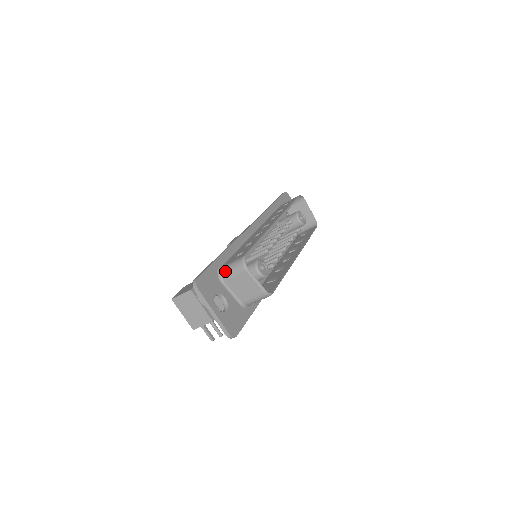
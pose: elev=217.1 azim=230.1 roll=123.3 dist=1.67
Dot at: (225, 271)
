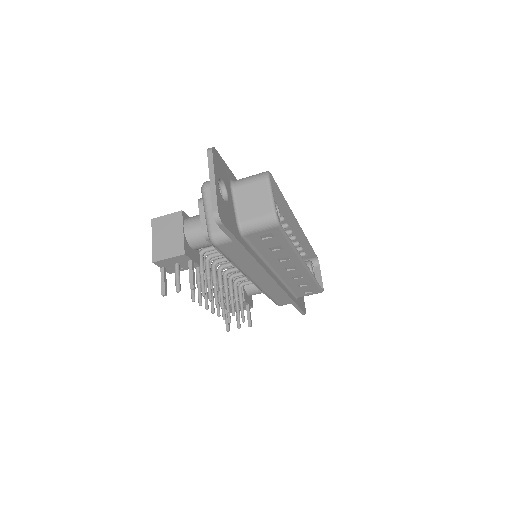
Dot at: (241, 179)
